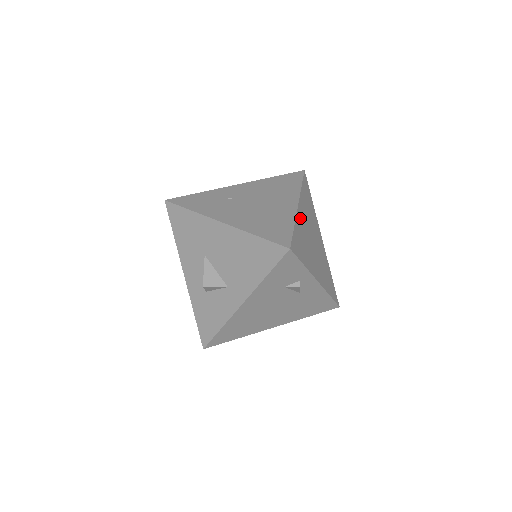
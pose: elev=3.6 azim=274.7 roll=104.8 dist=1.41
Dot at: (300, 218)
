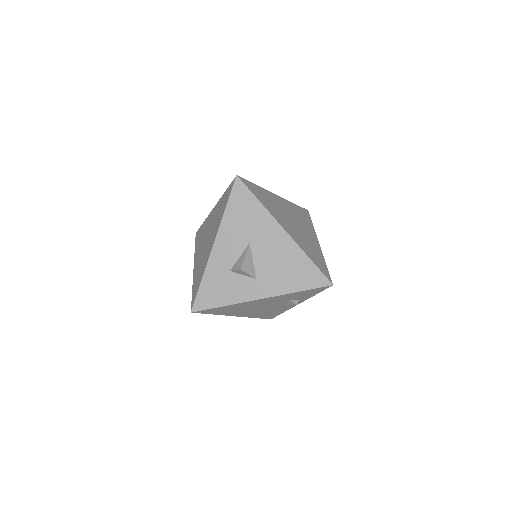
Dot at: occluded
